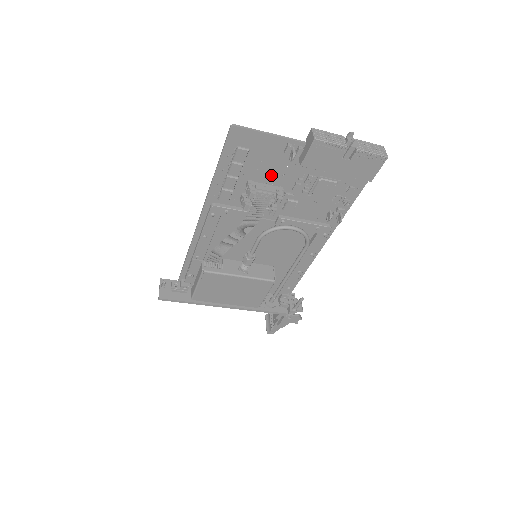
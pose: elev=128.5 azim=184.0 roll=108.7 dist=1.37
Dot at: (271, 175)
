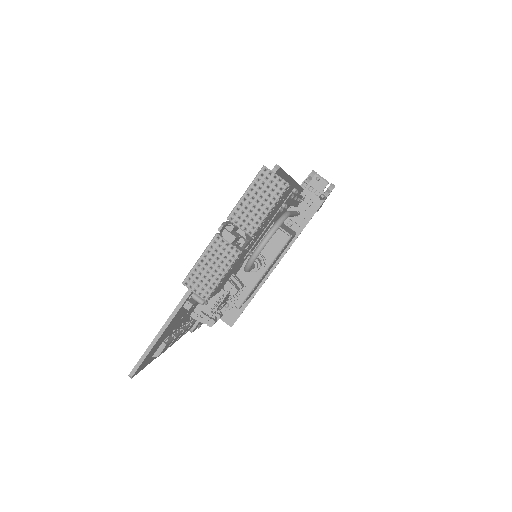
Dot at: occluded
